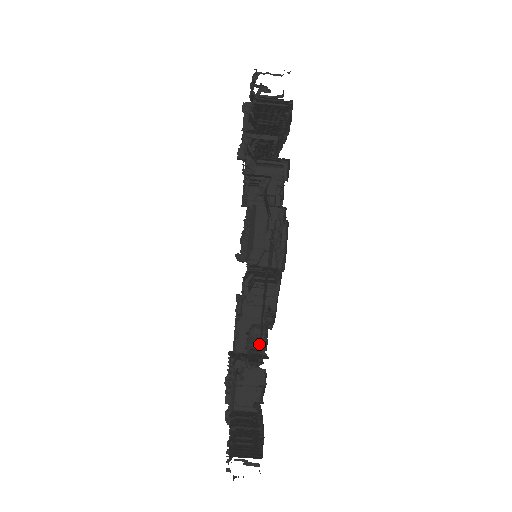
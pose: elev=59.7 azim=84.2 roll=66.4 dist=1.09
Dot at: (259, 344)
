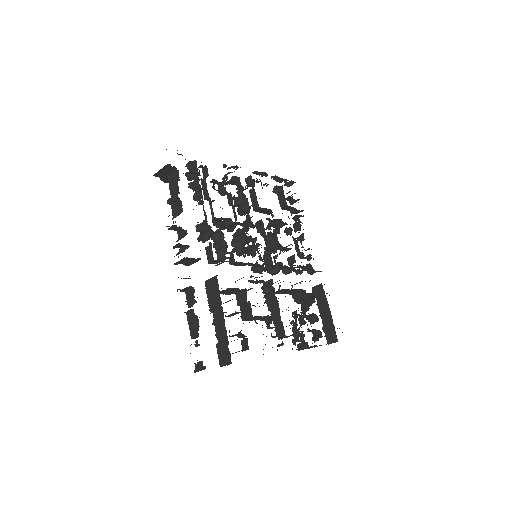
Dot at: (301, 342)
